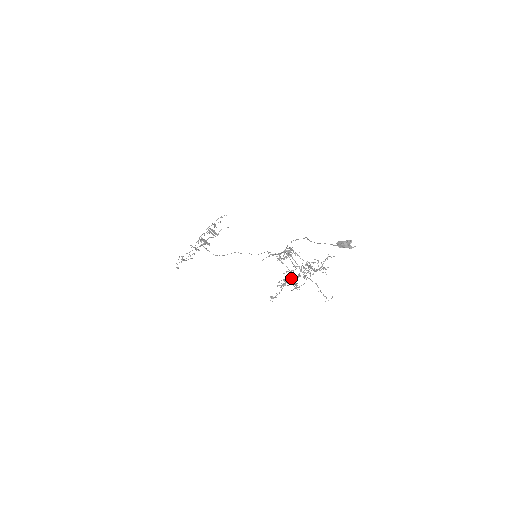
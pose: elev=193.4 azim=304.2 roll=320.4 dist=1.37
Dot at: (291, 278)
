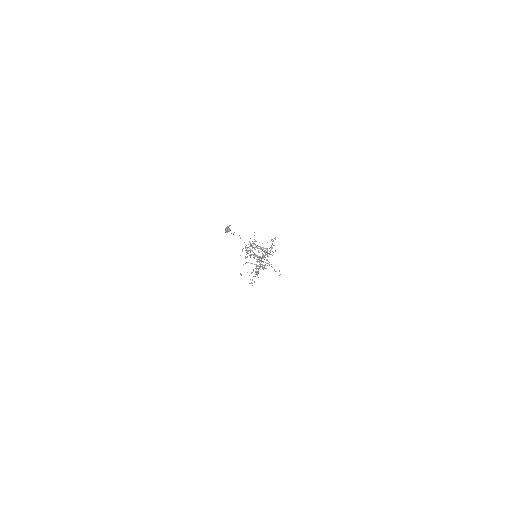
Dot at: (262, 265)
